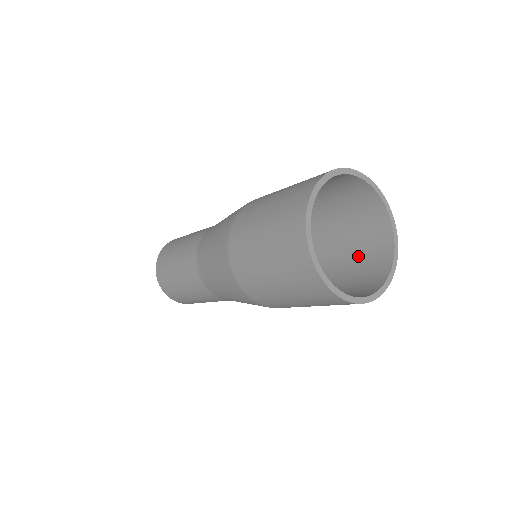
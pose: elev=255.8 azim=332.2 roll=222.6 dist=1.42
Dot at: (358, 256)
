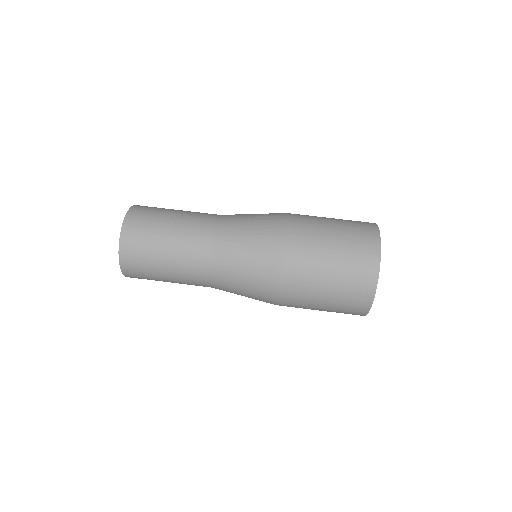
Dot at: occluded
